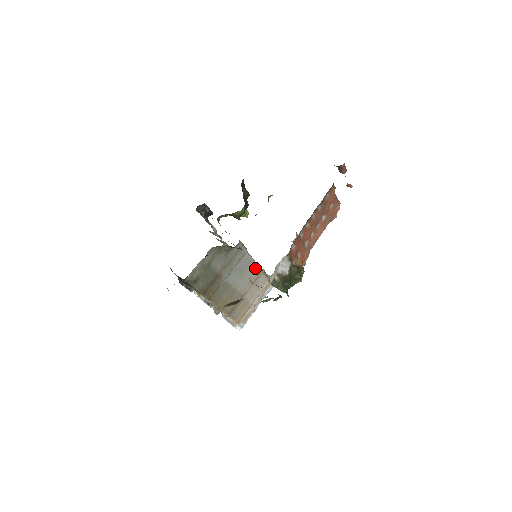
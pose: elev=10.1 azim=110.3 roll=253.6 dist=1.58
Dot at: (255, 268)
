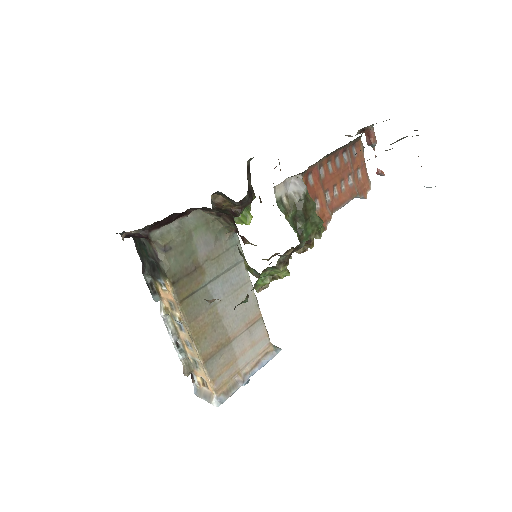
Dot at: (252, 301)
